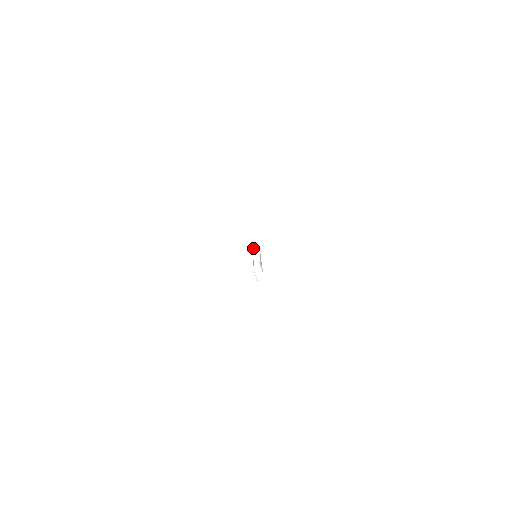
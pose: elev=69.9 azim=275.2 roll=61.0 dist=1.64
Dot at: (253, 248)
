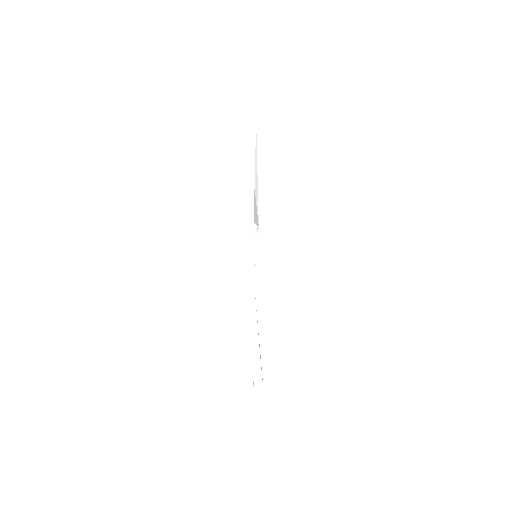
Dot at: occluded
